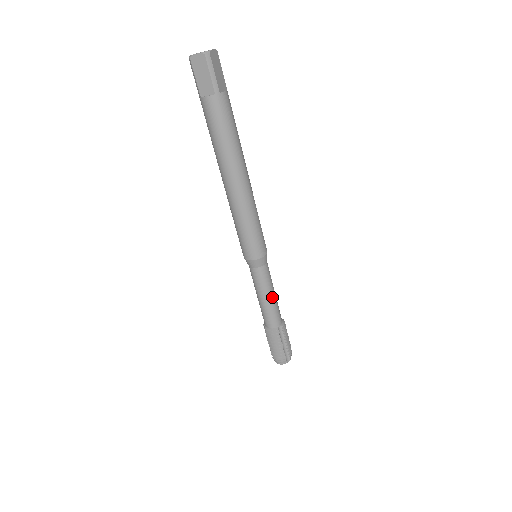
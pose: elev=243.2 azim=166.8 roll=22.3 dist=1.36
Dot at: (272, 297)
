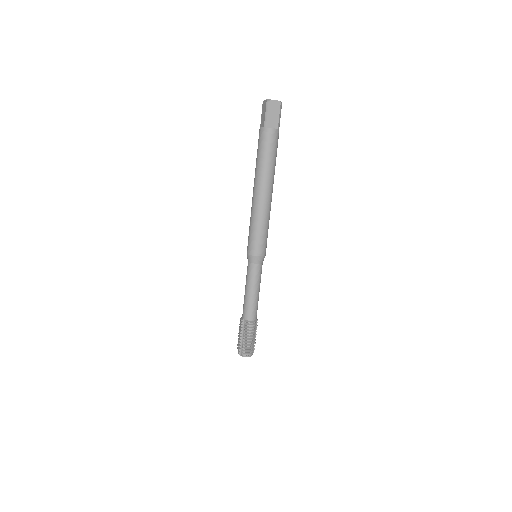
Dot at: occluded
